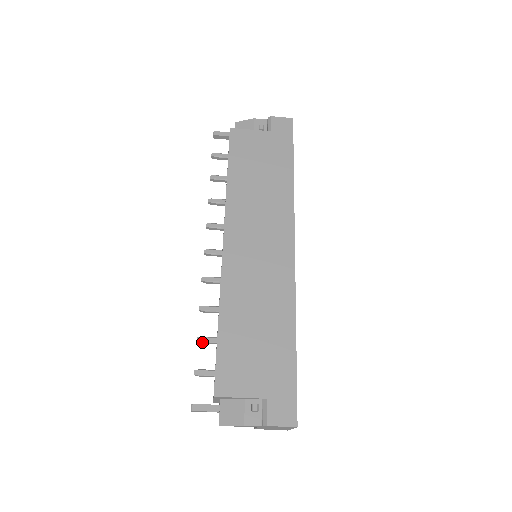
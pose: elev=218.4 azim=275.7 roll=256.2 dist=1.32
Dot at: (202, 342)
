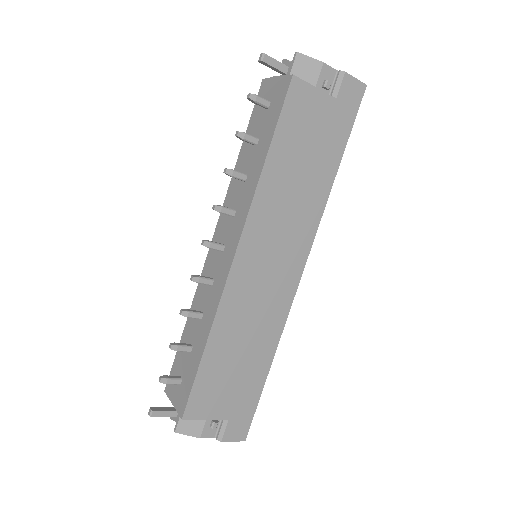
Dot at: occluded
